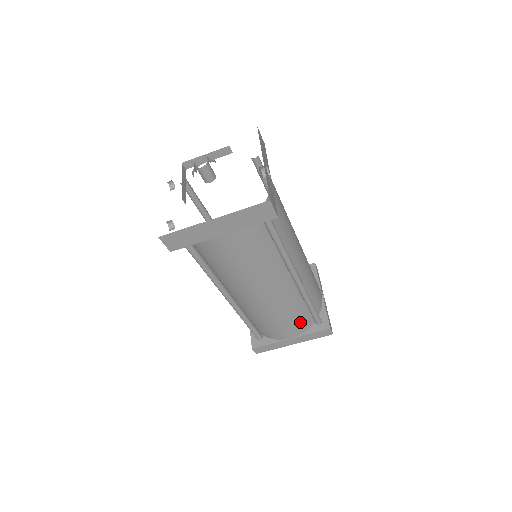
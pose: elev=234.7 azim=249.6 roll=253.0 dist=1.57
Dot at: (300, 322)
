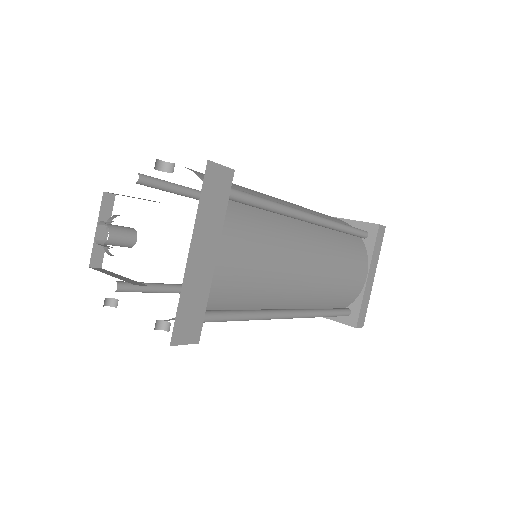
Dot at: (356, 253)
